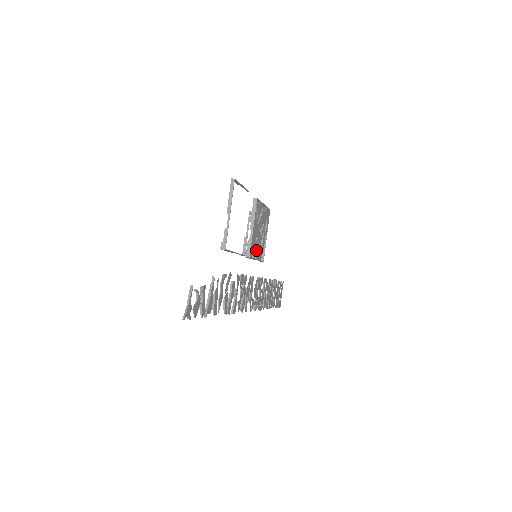
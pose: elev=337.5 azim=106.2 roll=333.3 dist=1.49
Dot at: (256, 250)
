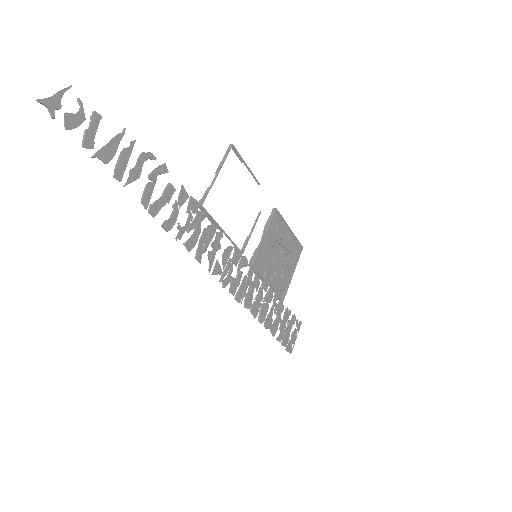
Dot at: (271, 276)
